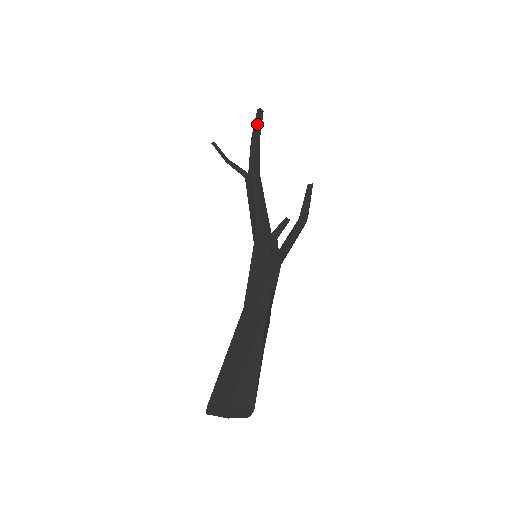
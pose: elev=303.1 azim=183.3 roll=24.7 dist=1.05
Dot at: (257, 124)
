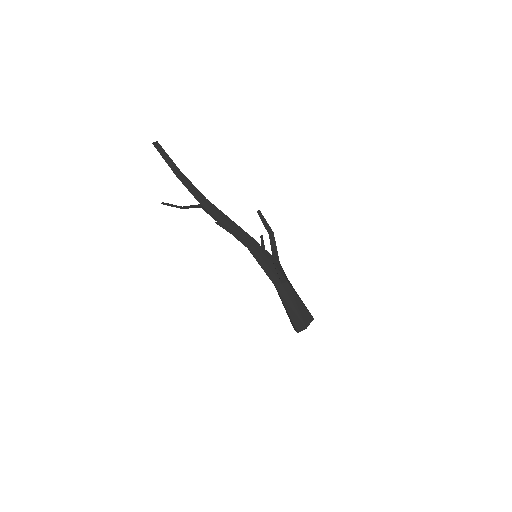
Dot at: (168, 161)
